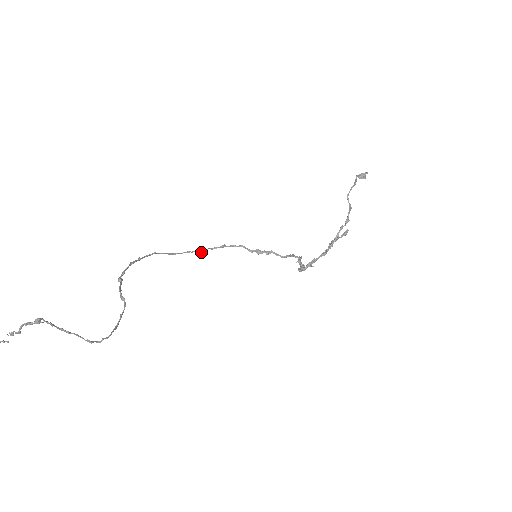
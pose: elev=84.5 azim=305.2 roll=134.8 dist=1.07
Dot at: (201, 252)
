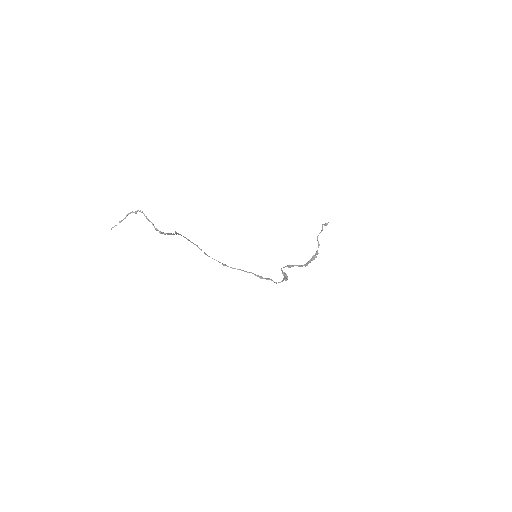
Dot at: (224, 265)
